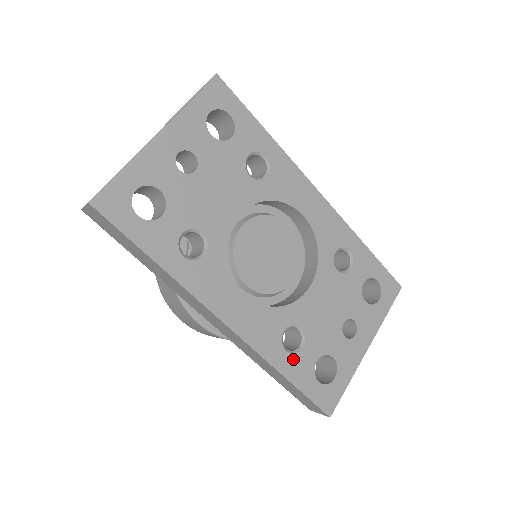
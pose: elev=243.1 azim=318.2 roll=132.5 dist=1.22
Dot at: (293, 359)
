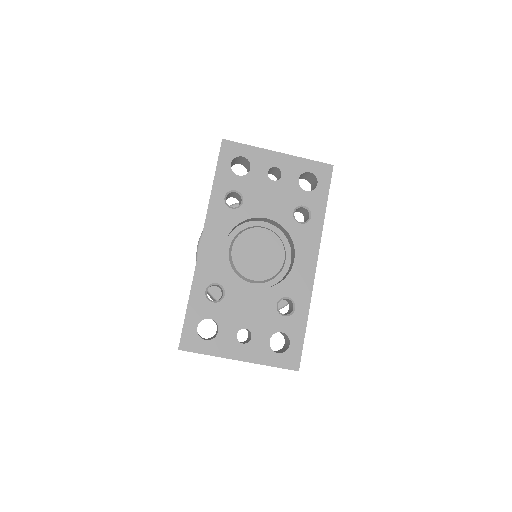
Dot at: (203, 299)
